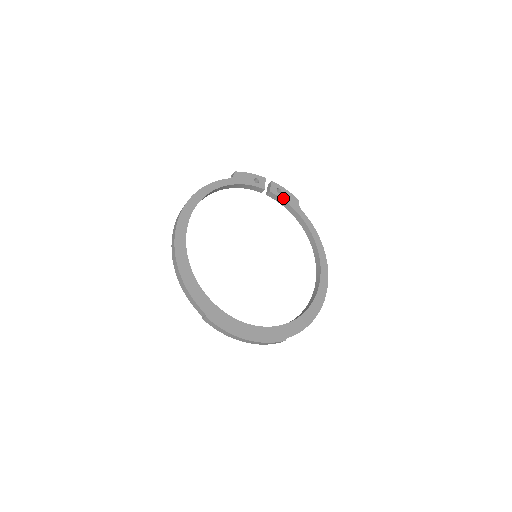
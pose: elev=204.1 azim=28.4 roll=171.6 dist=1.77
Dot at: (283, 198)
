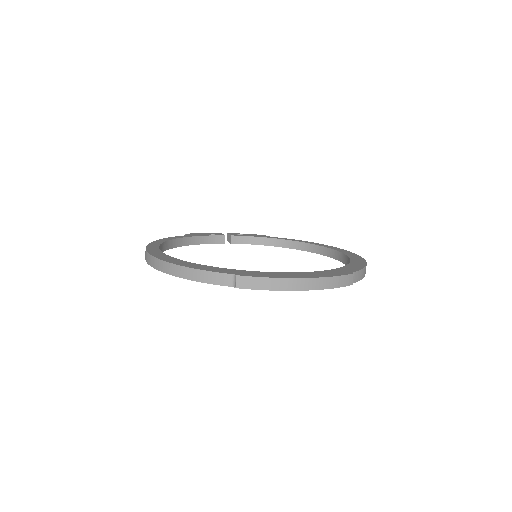
Dot at: (248, 236)
